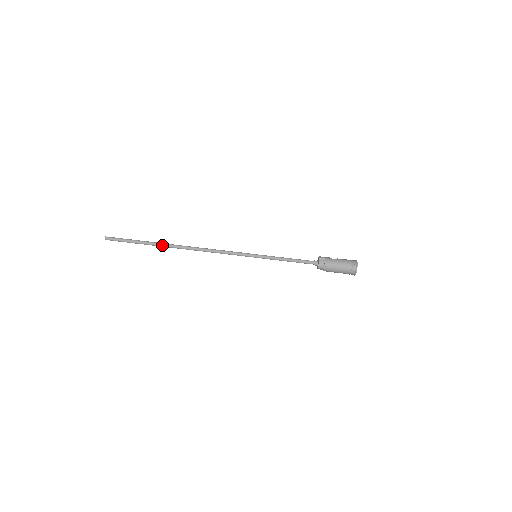
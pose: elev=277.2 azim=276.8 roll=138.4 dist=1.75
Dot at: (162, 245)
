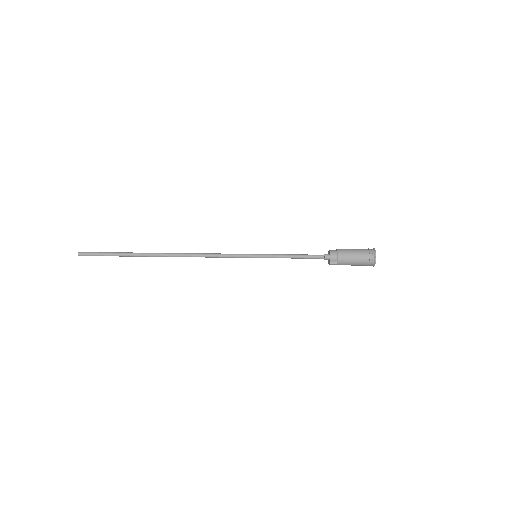
Dot at: (145, 253)
